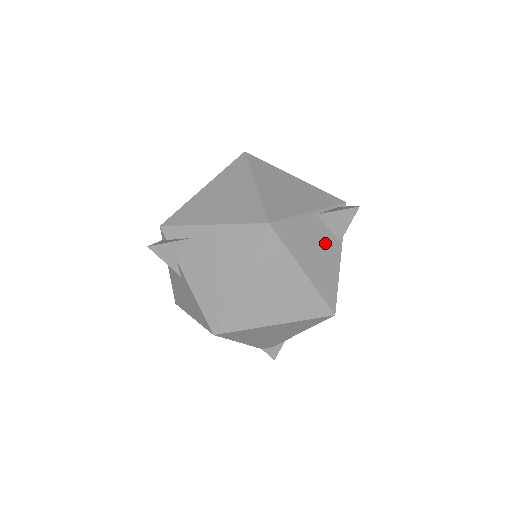
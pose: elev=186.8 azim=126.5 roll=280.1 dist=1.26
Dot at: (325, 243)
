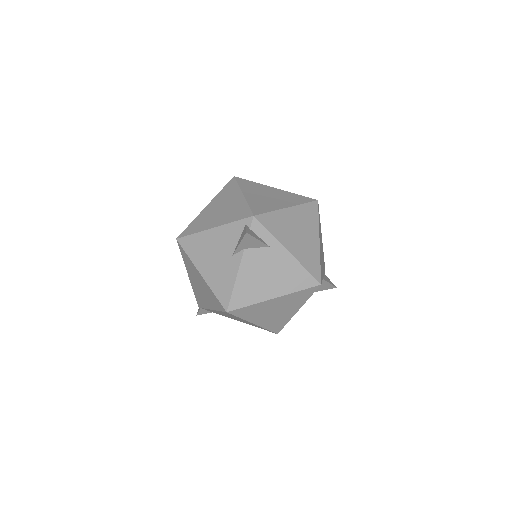
Dot at: occluded
